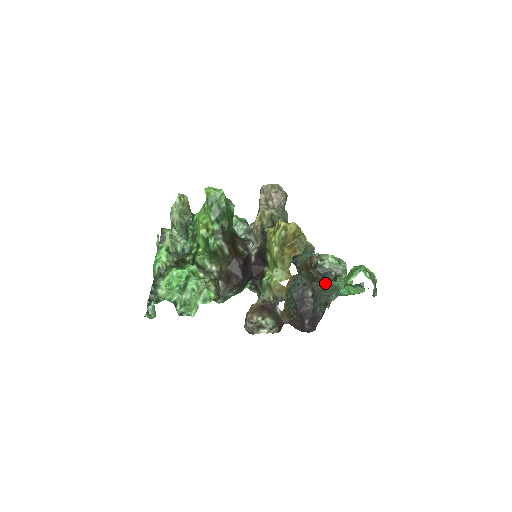
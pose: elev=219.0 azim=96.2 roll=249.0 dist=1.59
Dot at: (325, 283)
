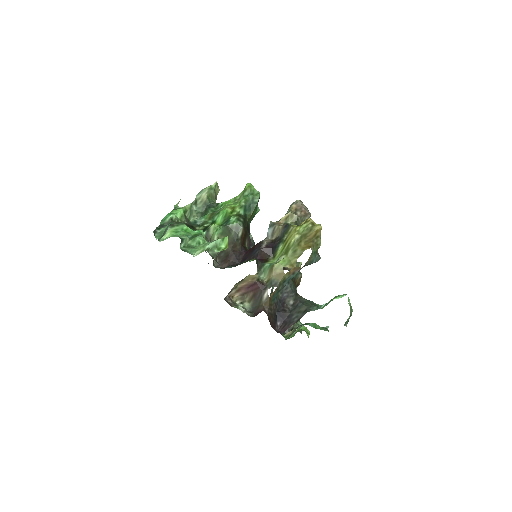
Dot at: occluded
